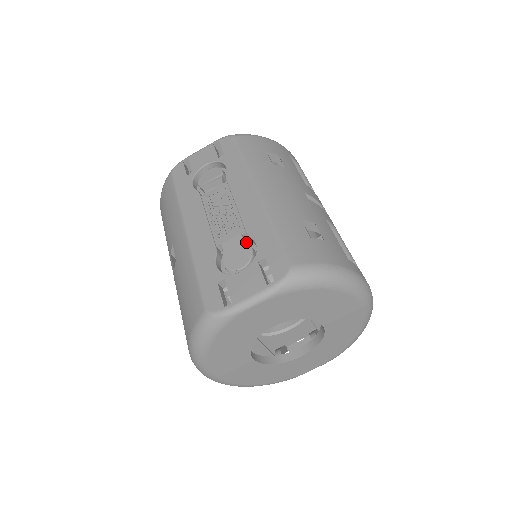
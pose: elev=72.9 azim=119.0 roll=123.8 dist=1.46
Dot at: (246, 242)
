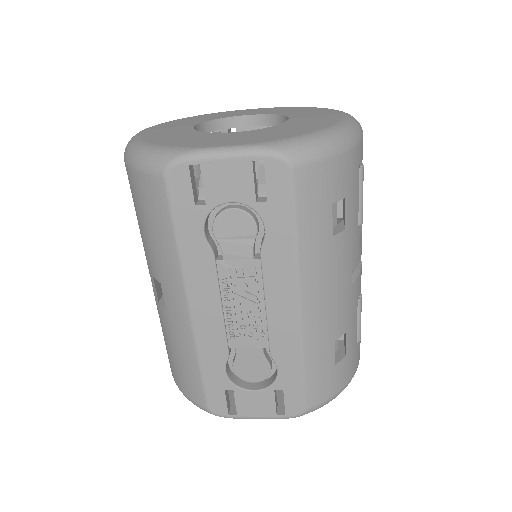
Dot at: (266, 360)
